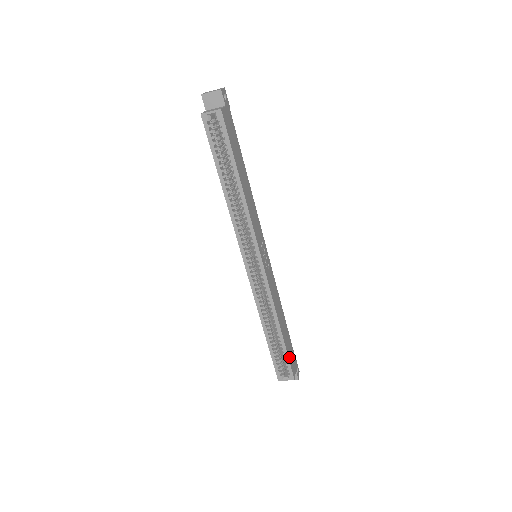
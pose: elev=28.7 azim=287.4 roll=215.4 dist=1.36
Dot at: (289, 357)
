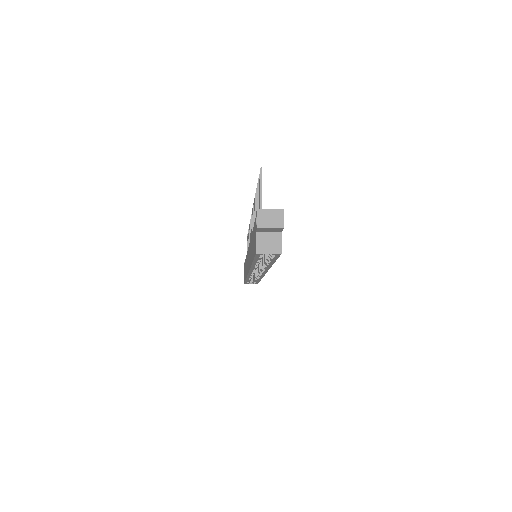
Dot at: occluded
